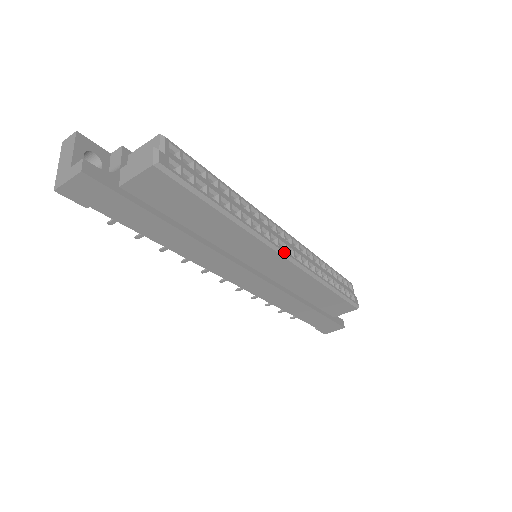
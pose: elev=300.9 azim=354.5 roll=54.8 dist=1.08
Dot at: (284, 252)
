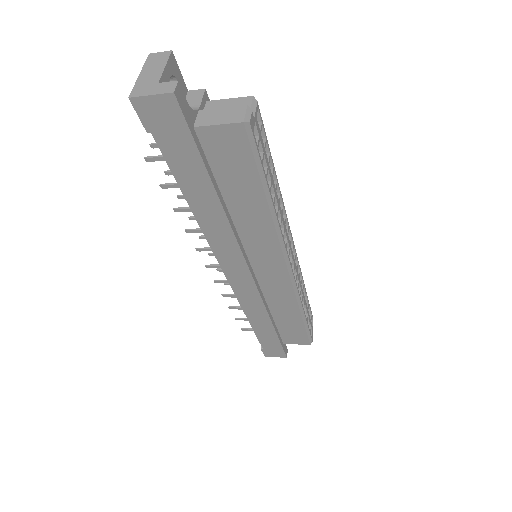
Dot at: (290, 264)
